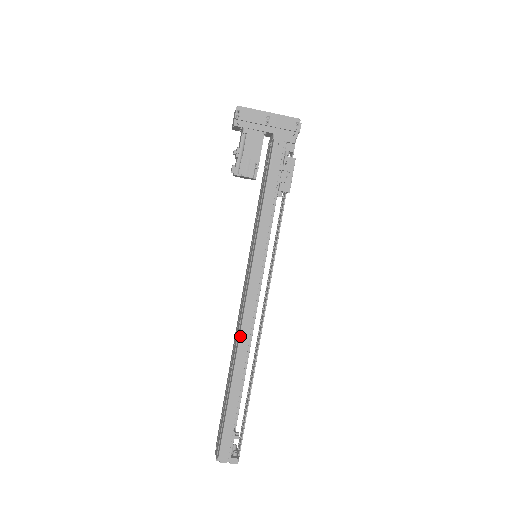
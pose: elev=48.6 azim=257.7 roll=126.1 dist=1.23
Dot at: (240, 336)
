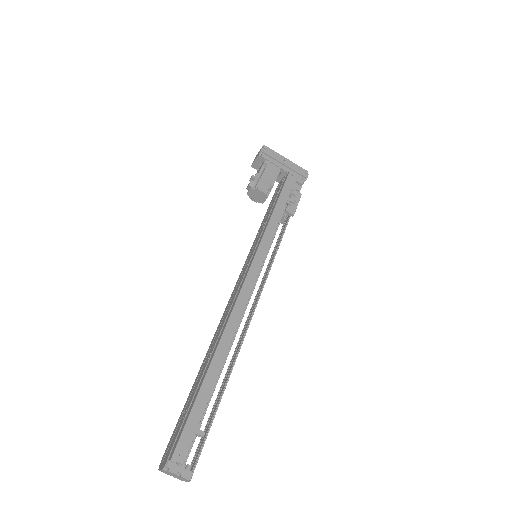
Dot at: (232, 313)
